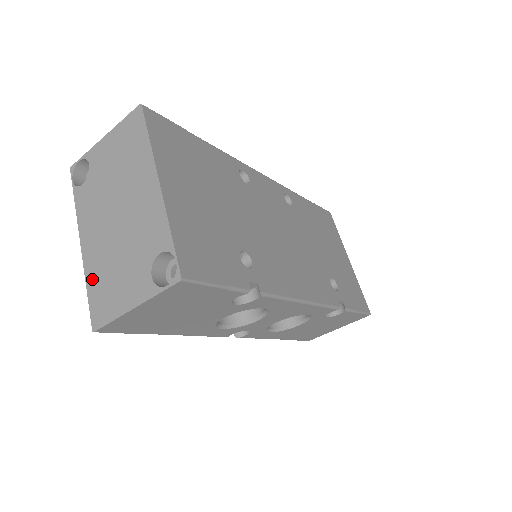
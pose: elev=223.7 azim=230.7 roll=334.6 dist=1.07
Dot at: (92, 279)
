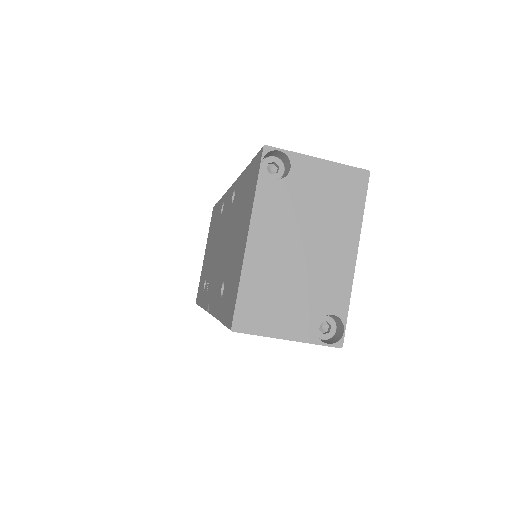
Dot at: (250, 282)
